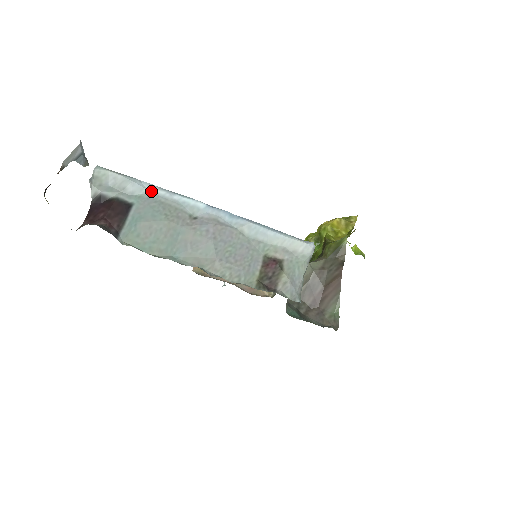
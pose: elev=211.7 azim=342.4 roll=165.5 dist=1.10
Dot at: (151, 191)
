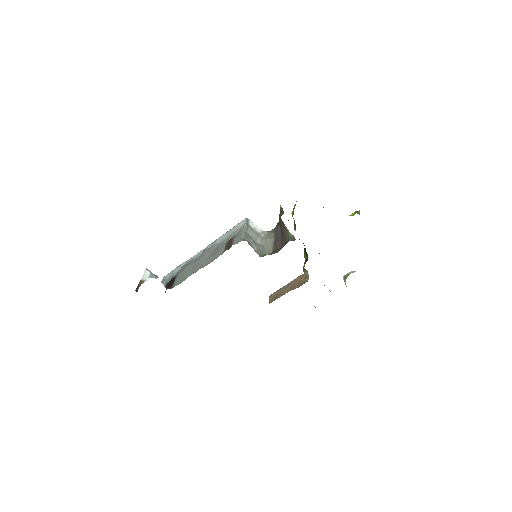
Dot at: (182, 266)
